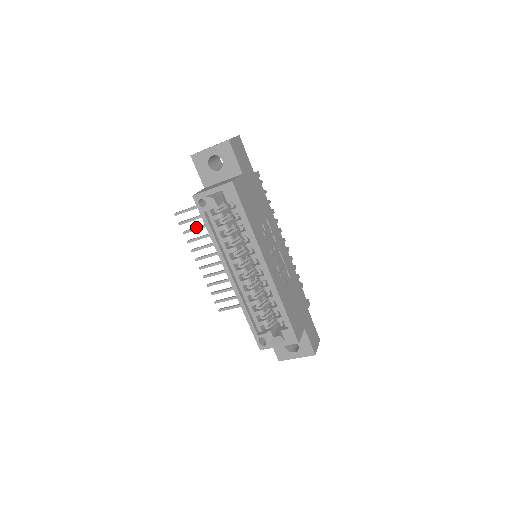
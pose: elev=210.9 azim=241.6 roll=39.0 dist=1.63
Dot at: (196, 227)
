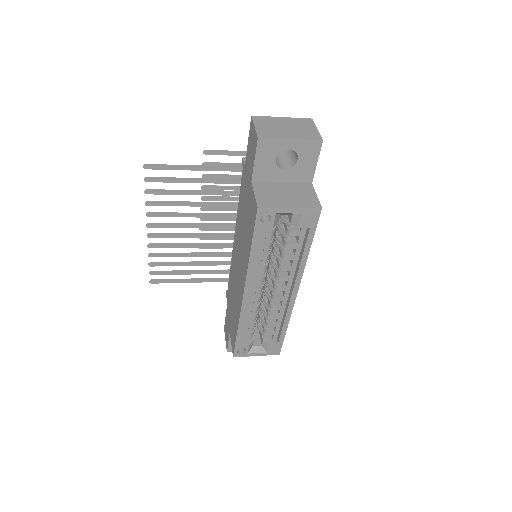
Dot at: (170, 191)
